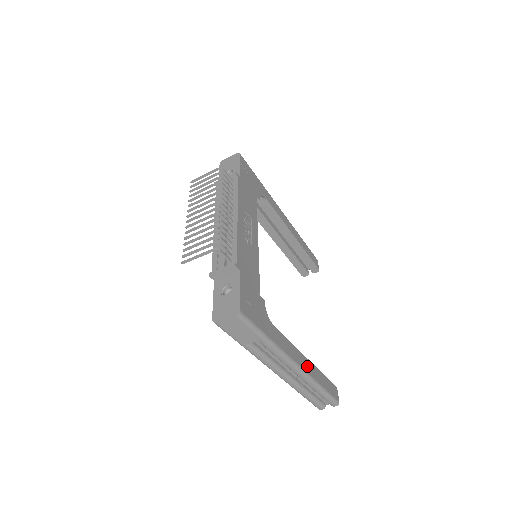
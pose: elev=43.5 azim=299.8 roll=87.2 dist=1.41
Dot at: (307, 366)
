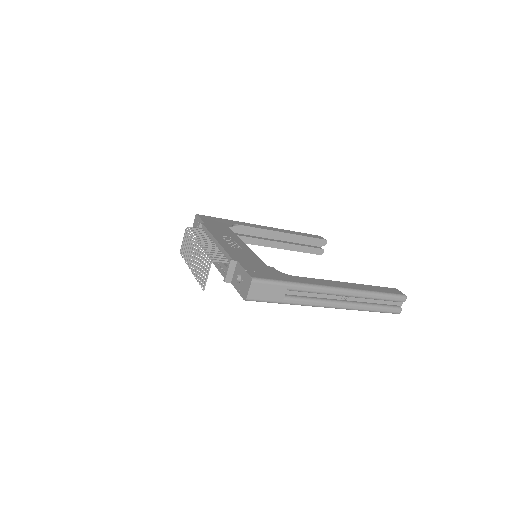
Dot at: (348, 286)
